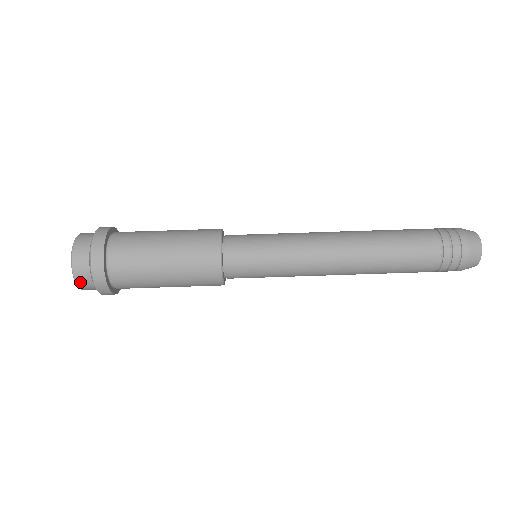
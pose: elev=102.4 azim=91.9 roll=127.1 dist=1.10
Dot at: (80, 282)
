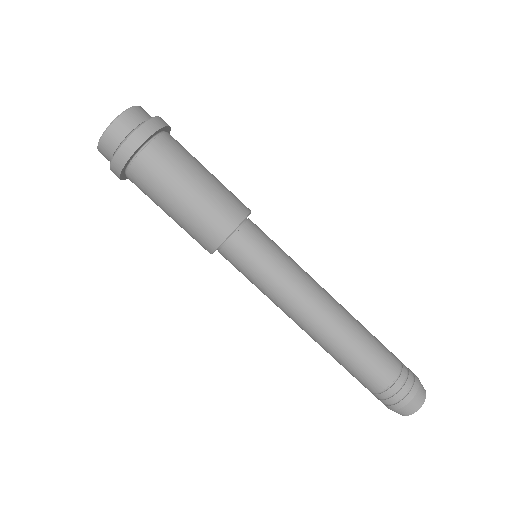
Dot at: (102, 154)
